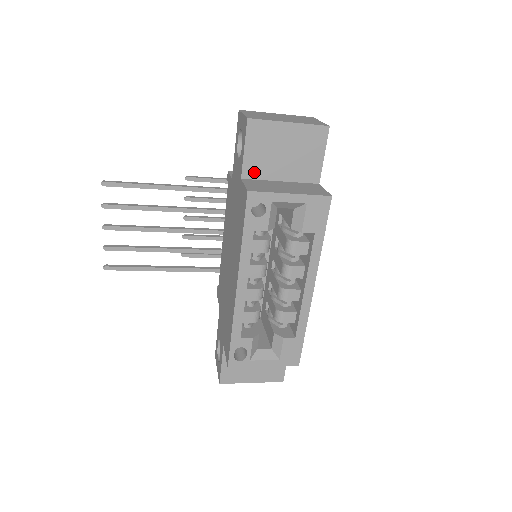
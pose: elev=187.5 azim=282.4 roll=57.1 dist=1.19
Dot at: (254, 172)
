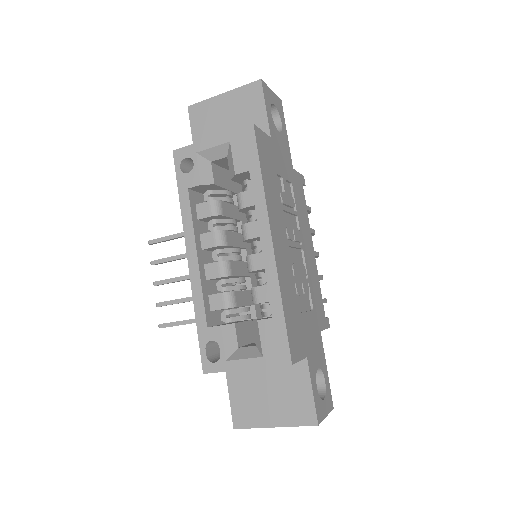
Dot at: occluded
